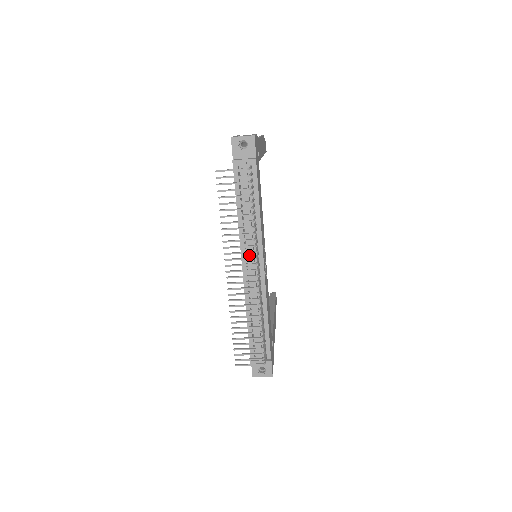
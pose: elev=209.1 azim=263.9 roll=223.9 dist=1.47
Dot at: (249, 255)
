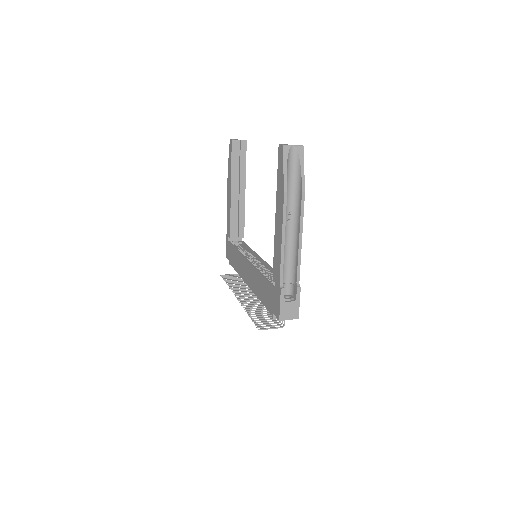
Dot at: occluded
